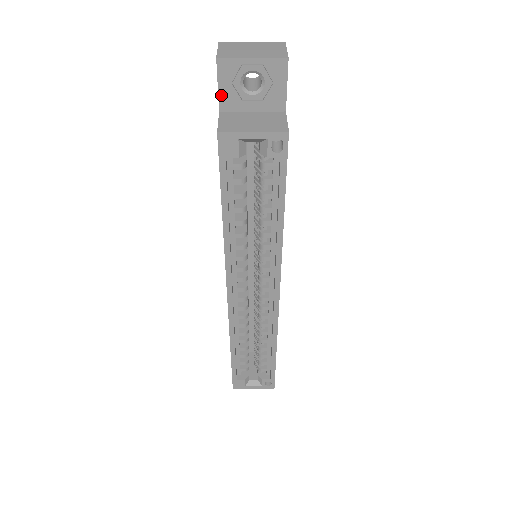
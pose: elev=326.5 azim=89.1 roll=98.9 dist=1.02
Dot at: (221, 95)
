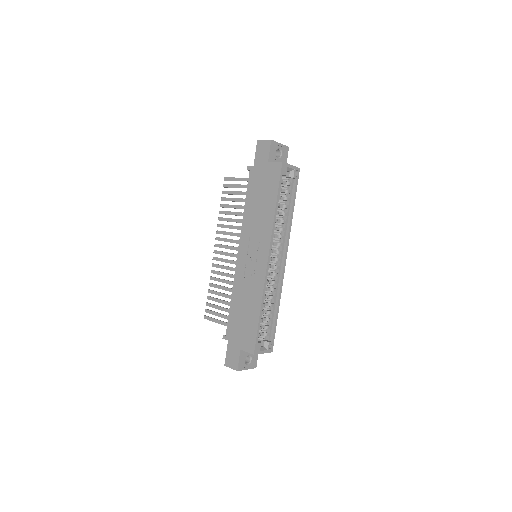
Dot at: (270, 155)
